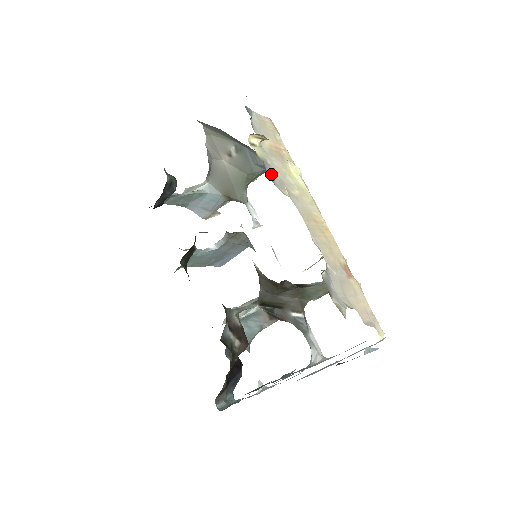
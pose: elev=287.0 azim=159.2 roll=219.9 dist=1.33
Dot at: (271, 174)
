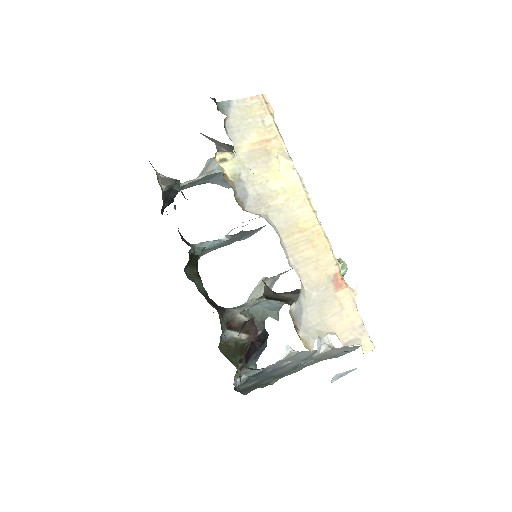
Dot at: (243, 194)
